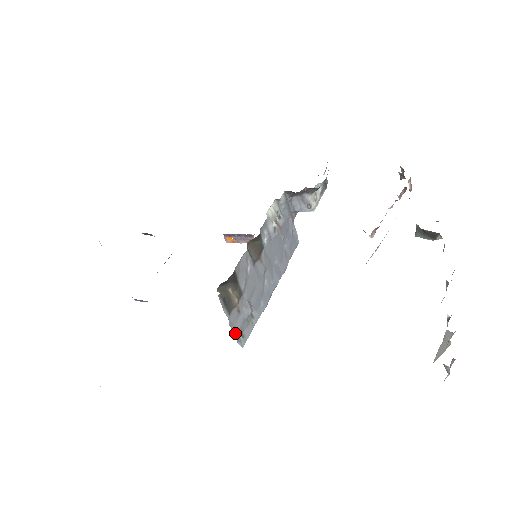
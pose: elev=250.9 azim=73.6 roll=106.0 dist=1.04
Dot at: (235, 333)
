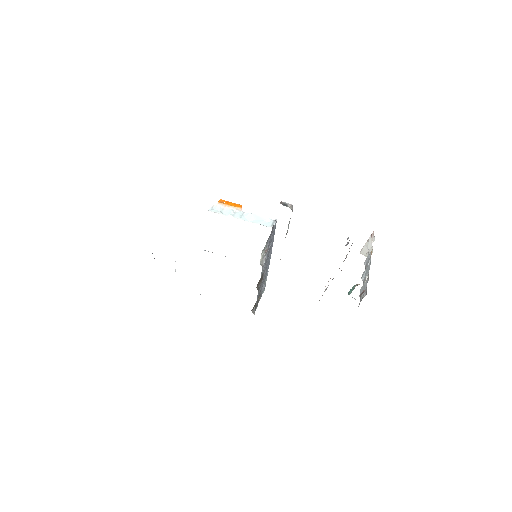
Dot at: occluded
